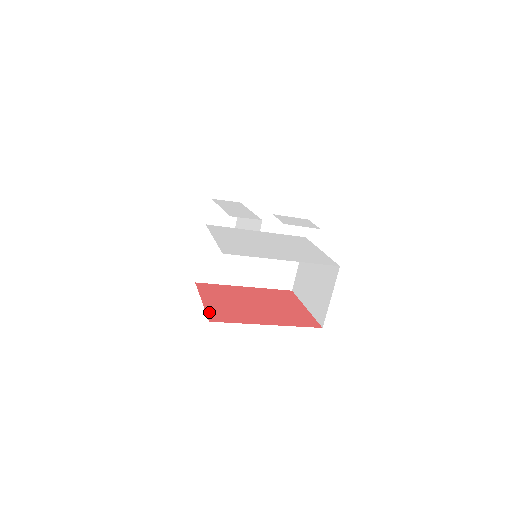
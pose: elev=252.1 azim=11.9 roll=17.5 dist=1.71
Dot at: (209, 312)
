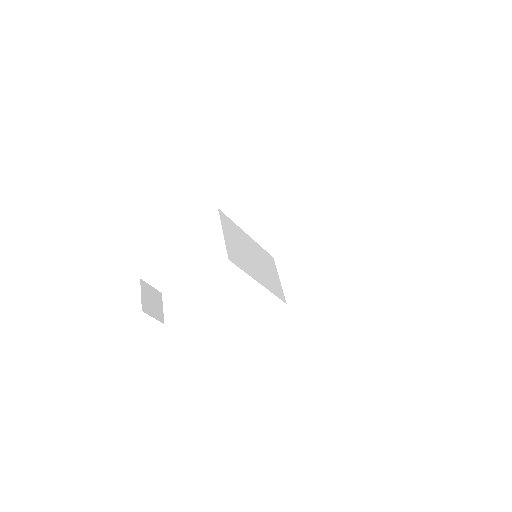
Dot at: occluded
